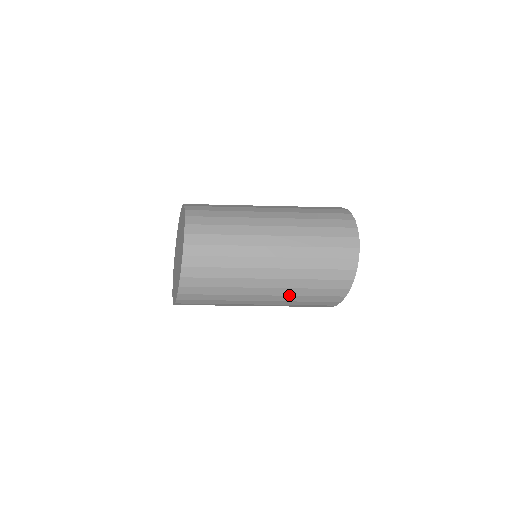
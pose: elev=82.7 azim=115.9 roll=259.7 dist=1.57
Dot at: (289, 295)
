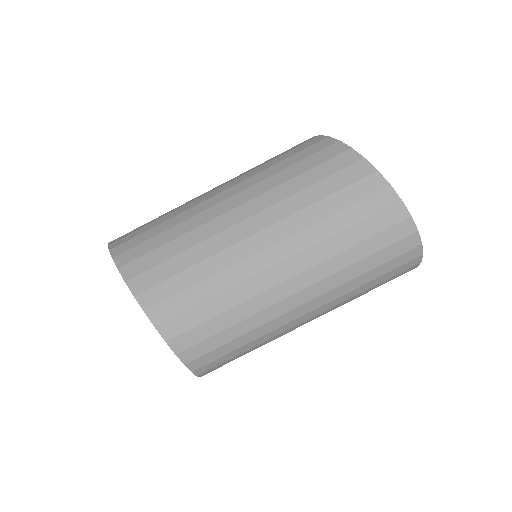
Dot at: occluded
